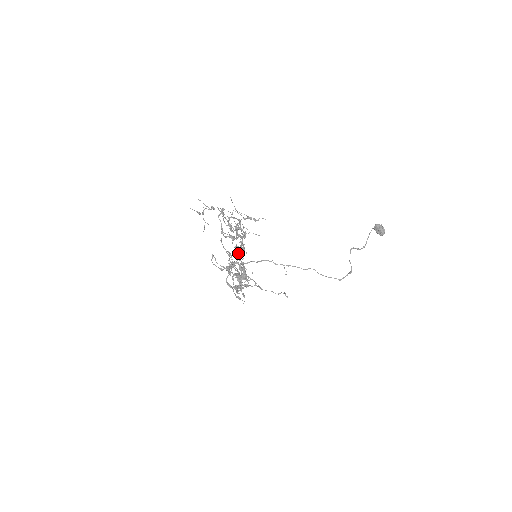
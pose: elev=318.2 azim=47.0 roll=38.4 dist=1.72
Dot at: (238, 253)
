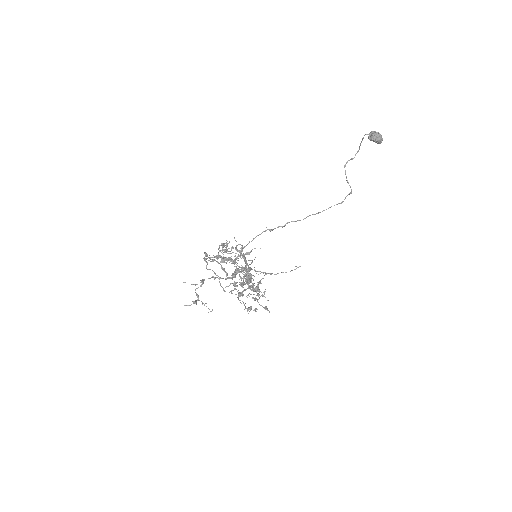
Dot at: (244, 284)
